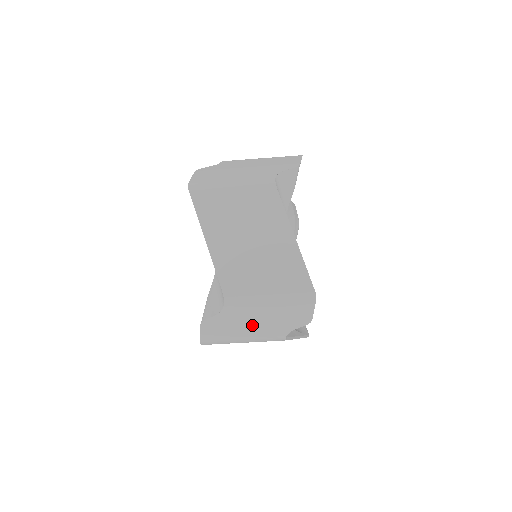
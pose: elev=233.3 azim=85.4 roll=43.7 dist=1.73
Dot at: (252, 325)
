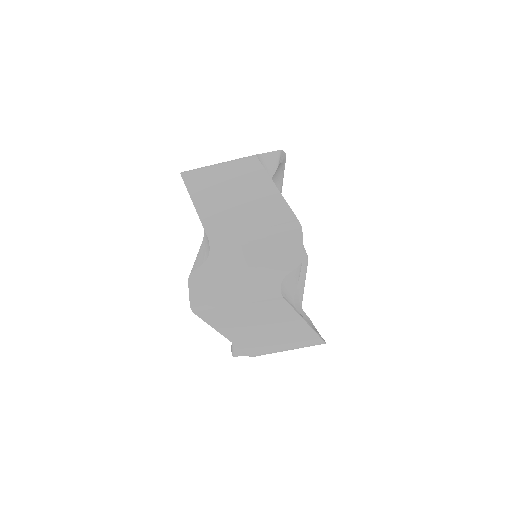
Dot at: (241, 273)
